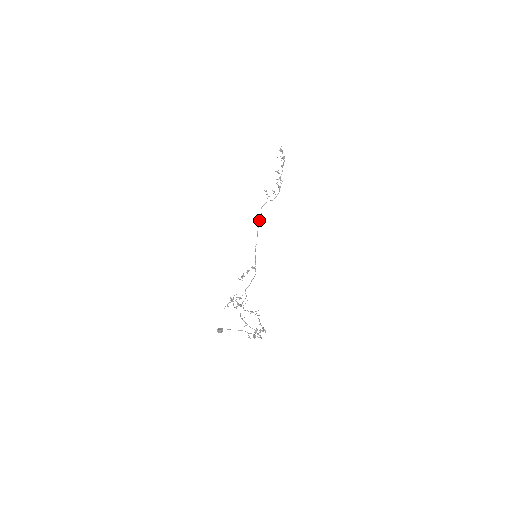
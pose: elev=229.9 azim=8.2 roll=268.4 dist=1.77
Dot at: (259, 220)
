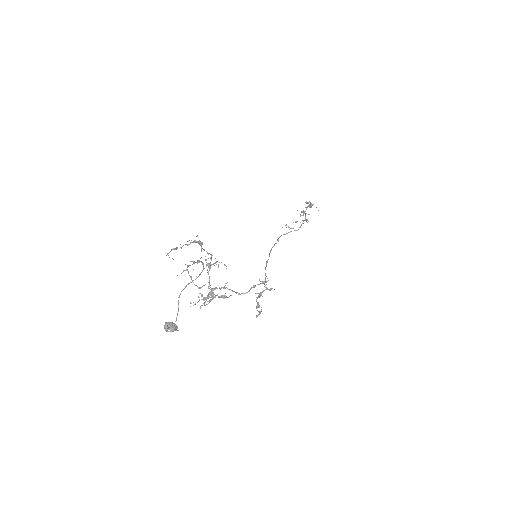
Dot at: (274, 244)
